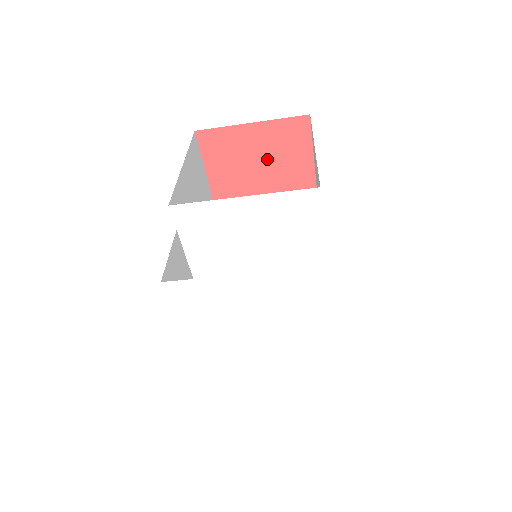
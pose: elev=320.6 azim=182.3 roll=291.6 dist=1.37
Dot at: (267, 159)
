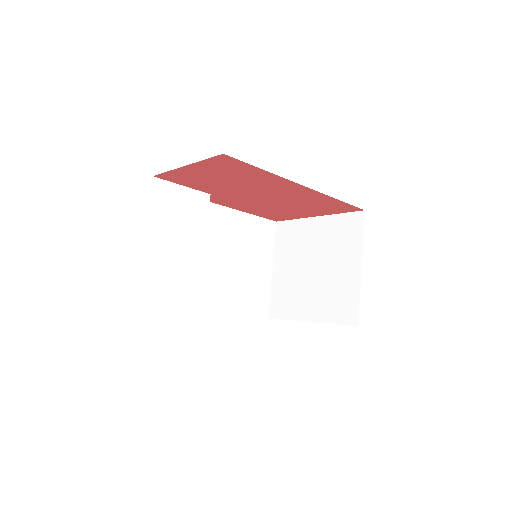
Dot at: (224, 176)
